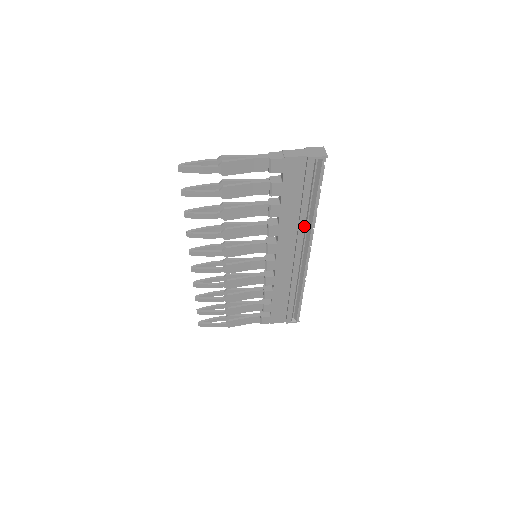
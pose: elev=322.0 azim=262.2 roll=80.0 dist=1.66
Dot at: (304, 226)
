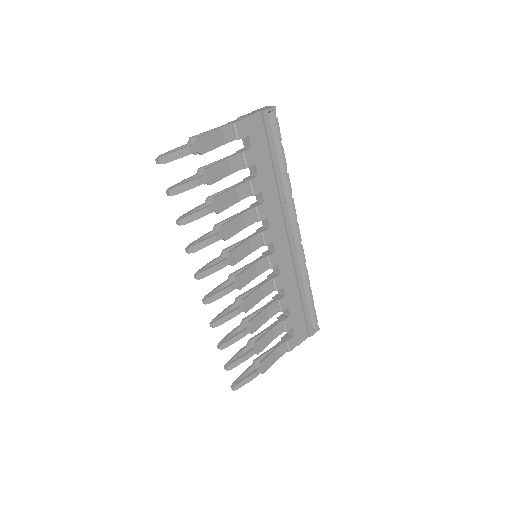
Dot at: (284, 195)
